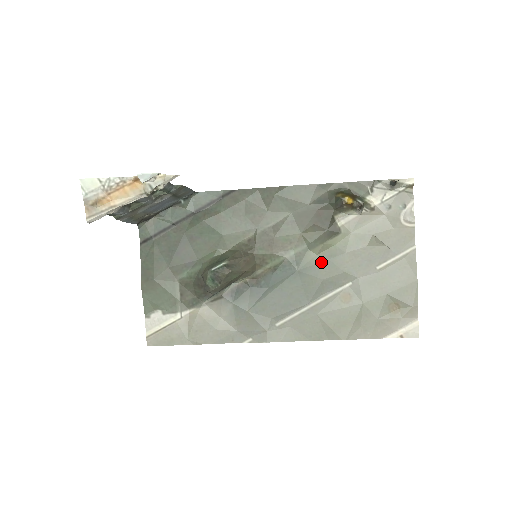
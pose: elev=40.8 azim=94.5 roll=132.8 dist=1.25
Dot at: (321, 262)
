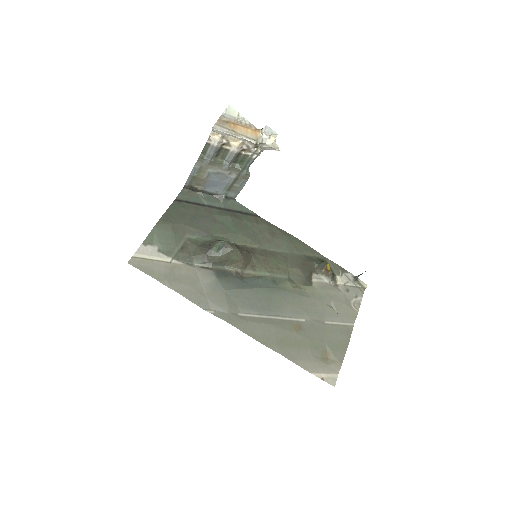
Dot at: (292, 293)
